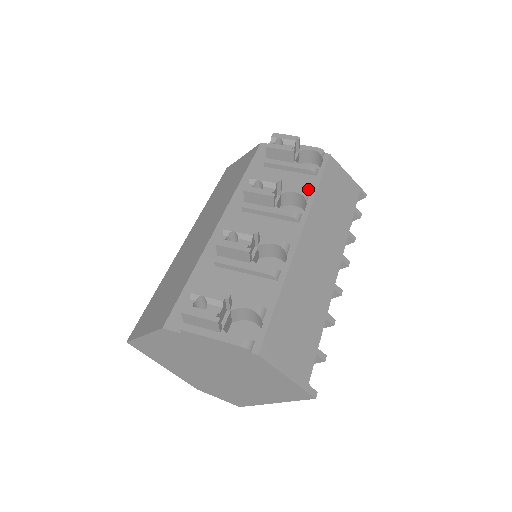
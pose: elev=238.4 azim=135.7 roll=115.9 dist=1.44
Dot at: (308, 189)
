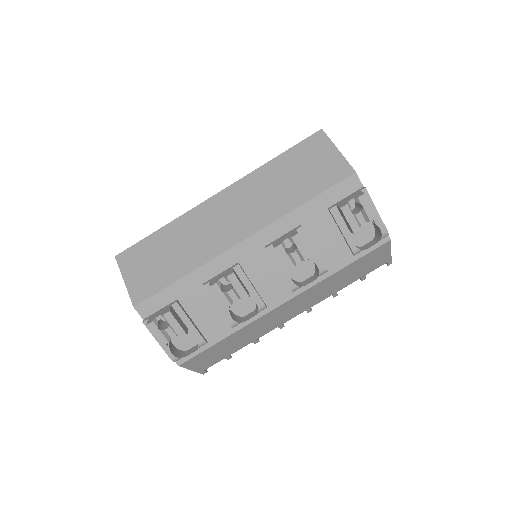
Dot at: (333, 265)
